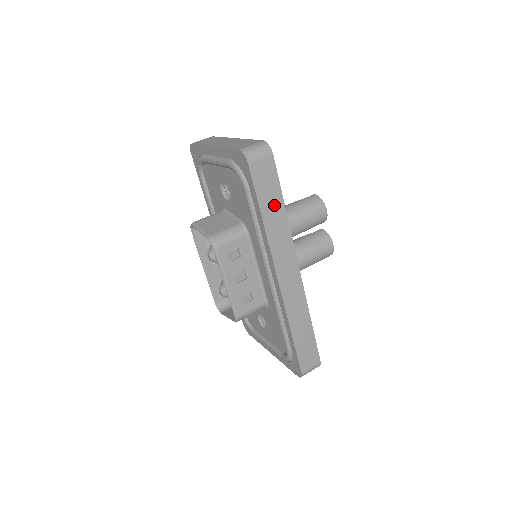
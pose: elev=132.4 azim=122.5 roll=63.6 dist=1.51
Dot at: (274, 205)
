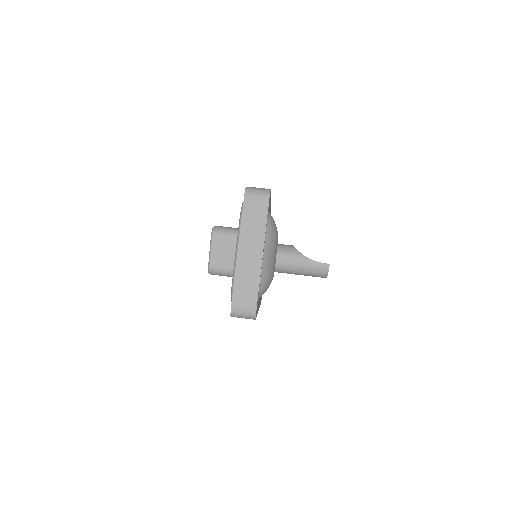
Dot at: occluded
